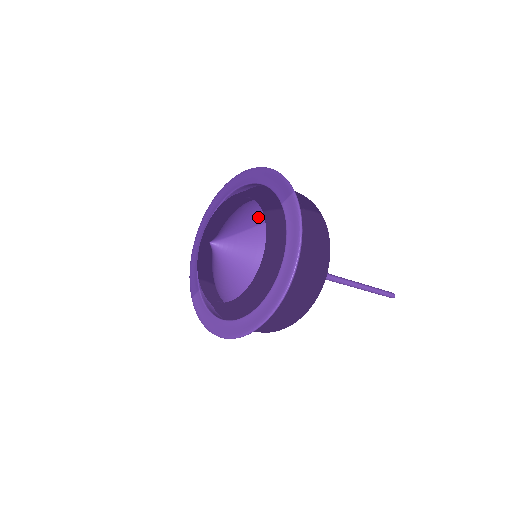
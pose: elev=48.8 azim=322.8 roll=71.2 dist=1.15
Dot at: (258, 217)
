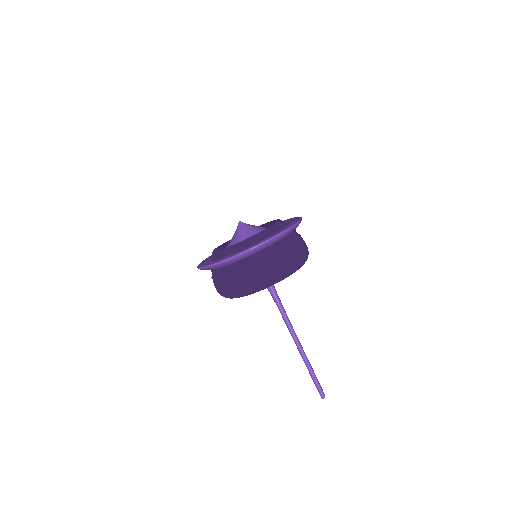
Dot at: occluded
